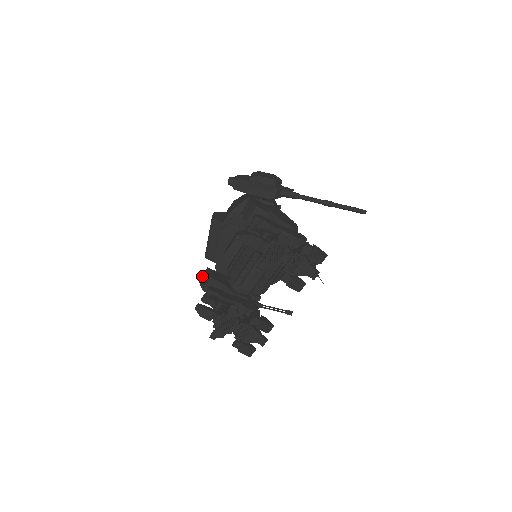
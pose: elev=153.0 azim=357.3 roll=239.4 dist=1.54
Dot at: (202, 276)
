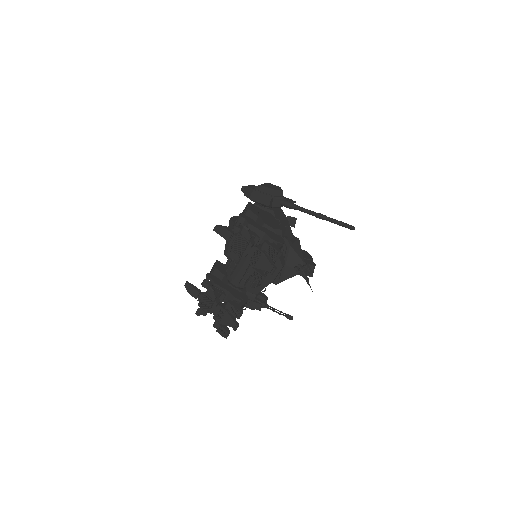
Dot at: occluded
